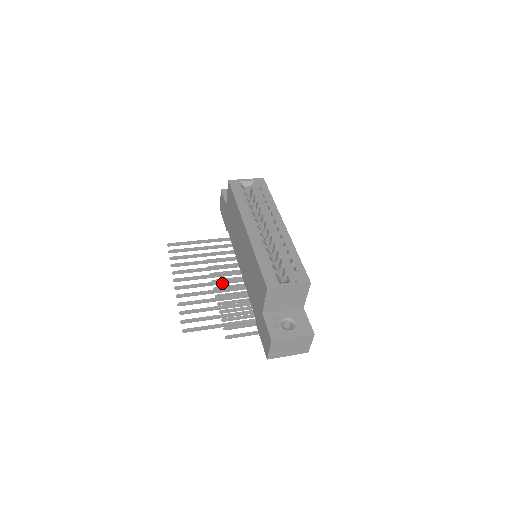
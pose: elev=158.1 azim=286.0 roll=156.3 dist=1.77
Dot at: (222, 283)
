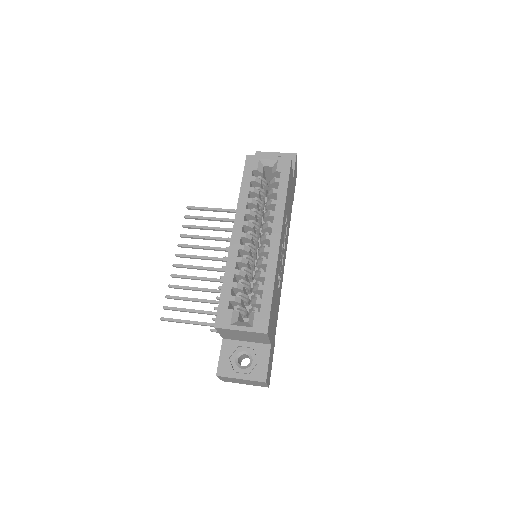
Dot at: (222, 271)
